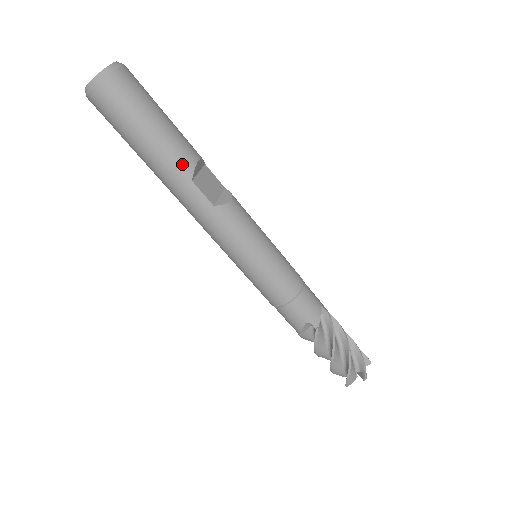
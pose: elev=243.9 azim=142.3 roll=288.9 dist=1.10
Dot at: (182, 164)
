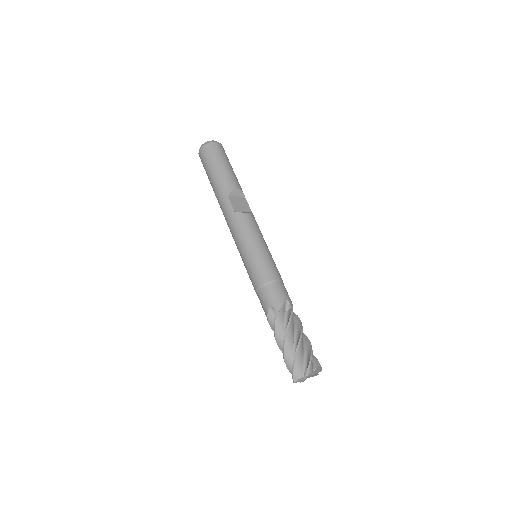
Dot at: (226, 187)
